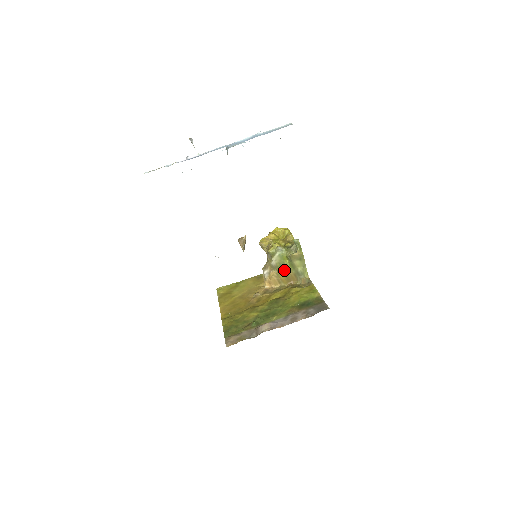
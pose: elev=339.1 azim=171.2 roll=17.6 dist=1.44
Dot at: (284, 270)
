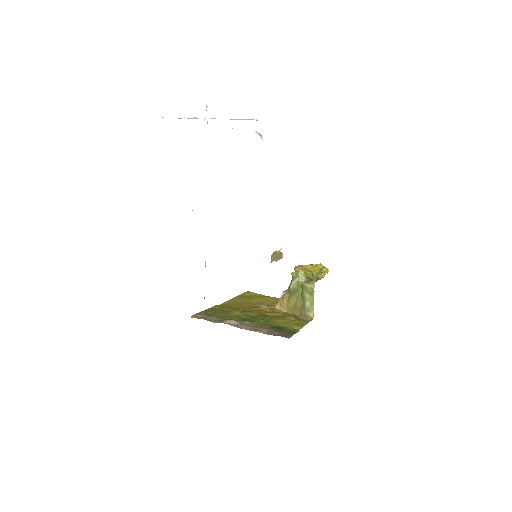
Dot at: (295, 298)
